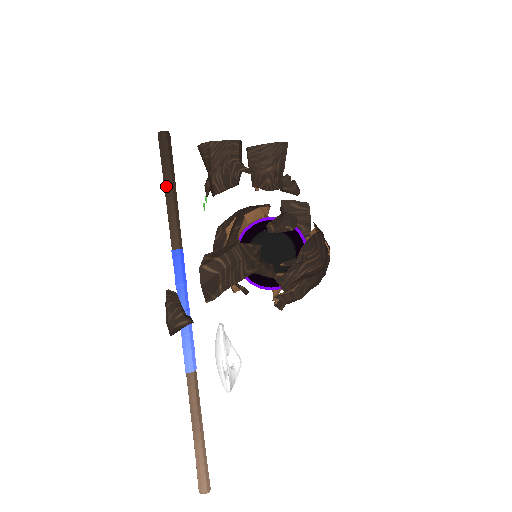
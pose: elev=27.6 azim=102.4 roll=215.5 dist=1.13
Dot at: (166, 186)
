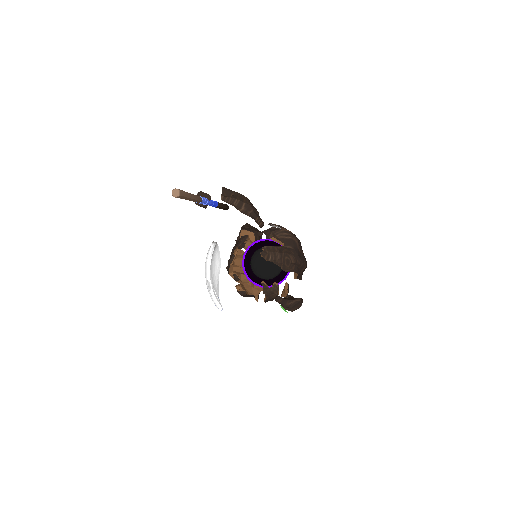
Dot at: occluded
